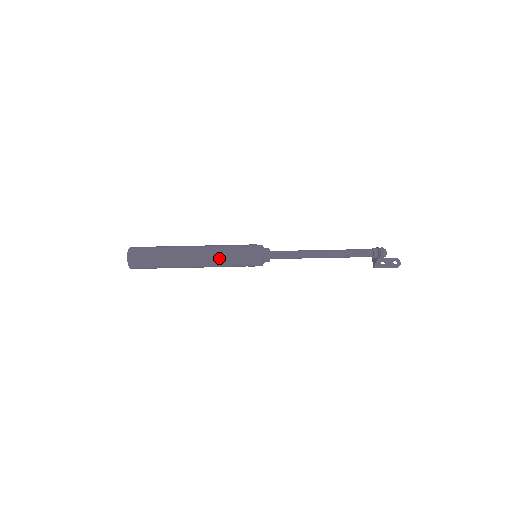
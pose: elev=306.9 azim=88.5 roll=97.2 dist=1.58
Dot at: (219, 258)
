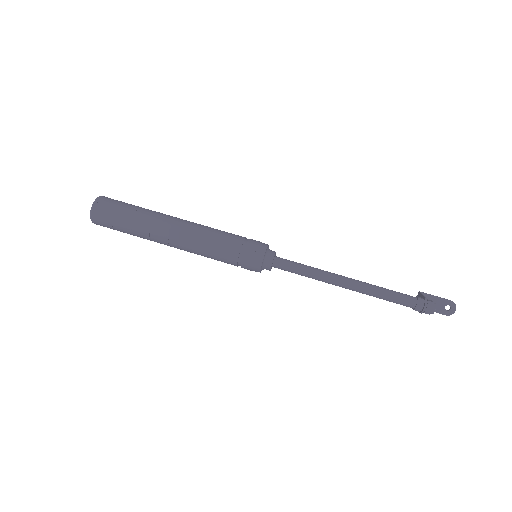
Dot at: (203, 253)
